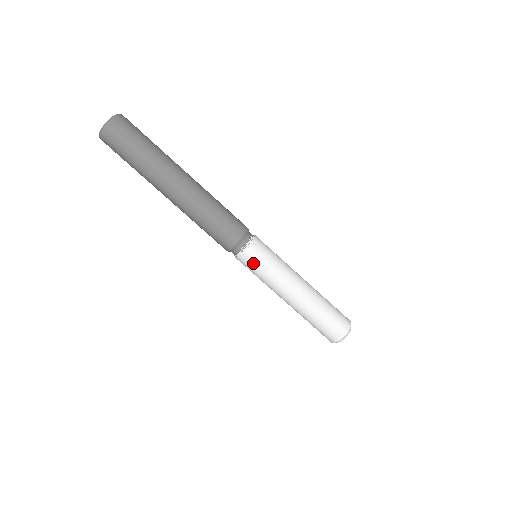
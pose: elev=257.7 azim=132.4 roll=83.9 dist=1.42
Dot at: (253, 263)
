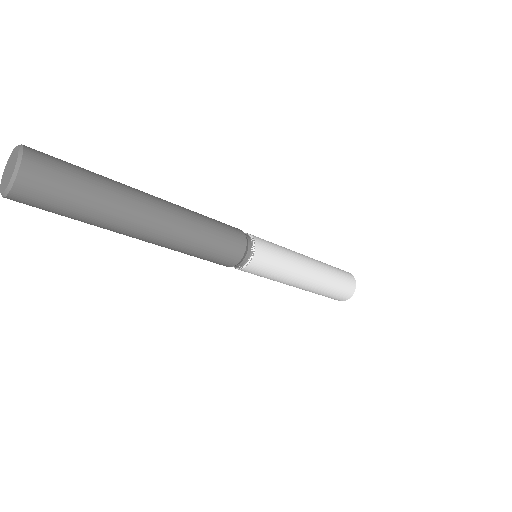
Dot at: occluded
